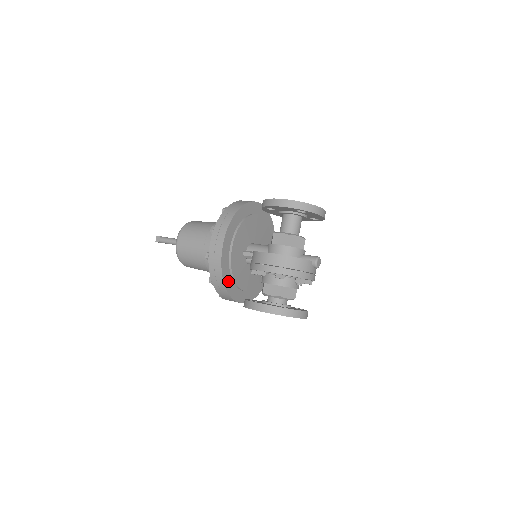
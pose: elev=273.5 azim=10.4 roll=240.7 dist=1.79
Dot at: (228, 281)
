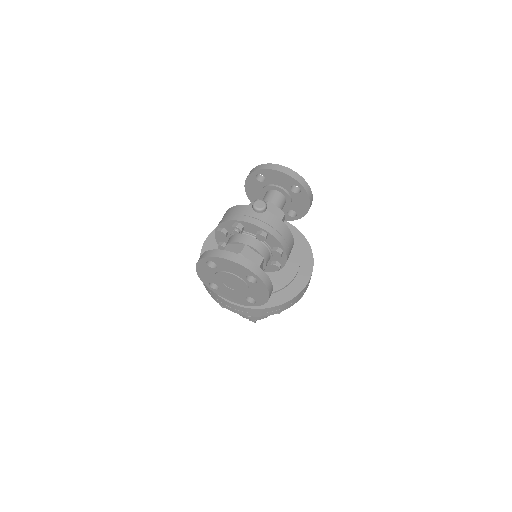
Dot at: occluded
